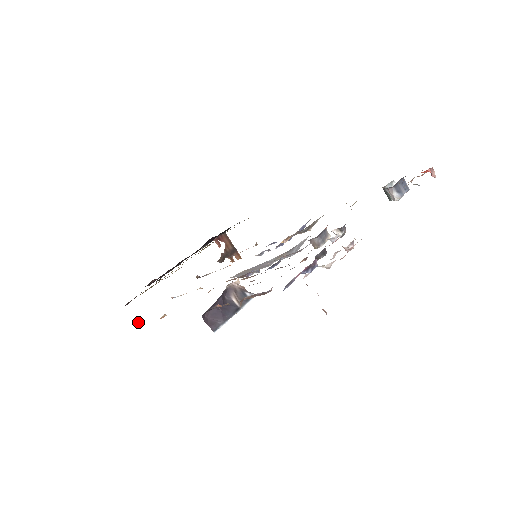
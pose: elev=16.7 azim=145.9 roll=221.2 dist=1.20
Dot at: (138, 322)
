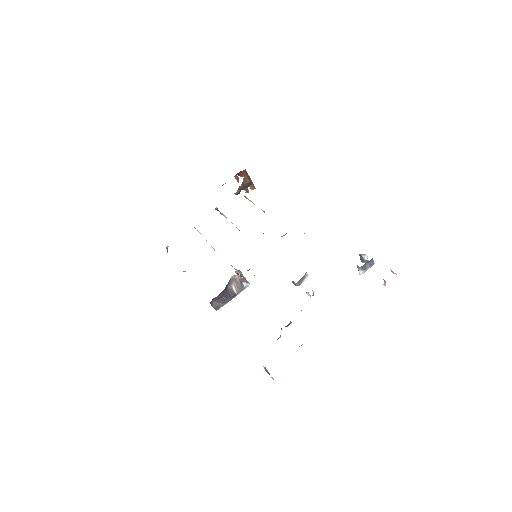
Dot at: (167, 247)
